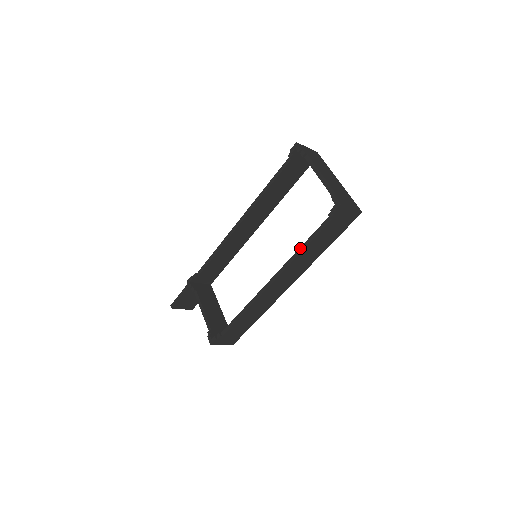
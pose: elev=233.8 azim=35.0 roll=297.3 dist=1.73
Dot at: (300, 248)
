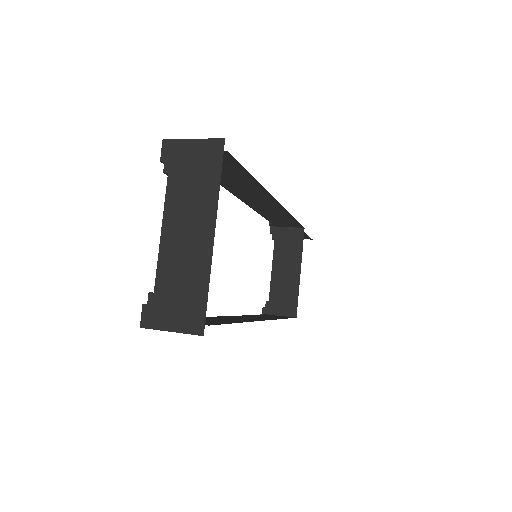
Dot at: occluded
